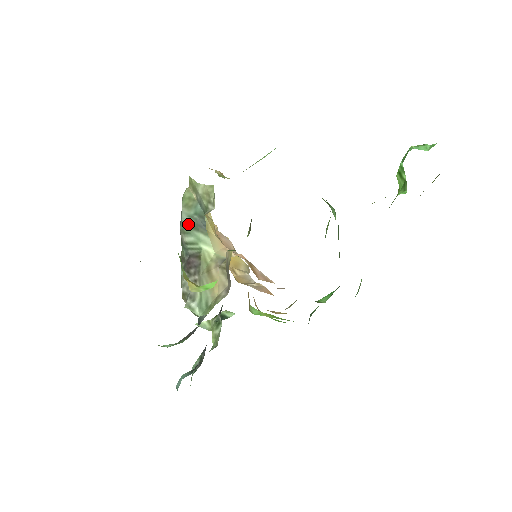
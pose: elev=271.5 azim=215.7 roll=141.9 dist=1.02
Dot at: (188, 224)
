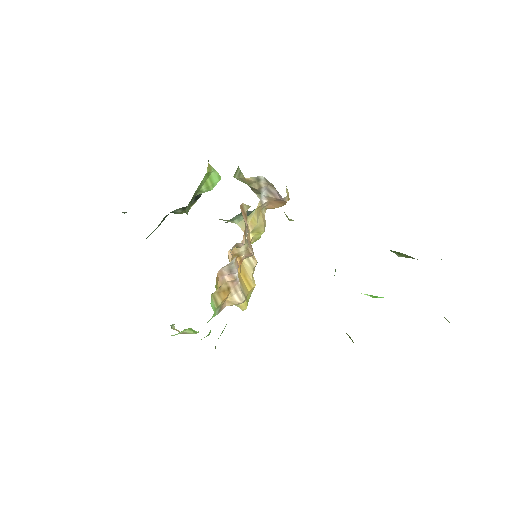
Dot at: occluded
